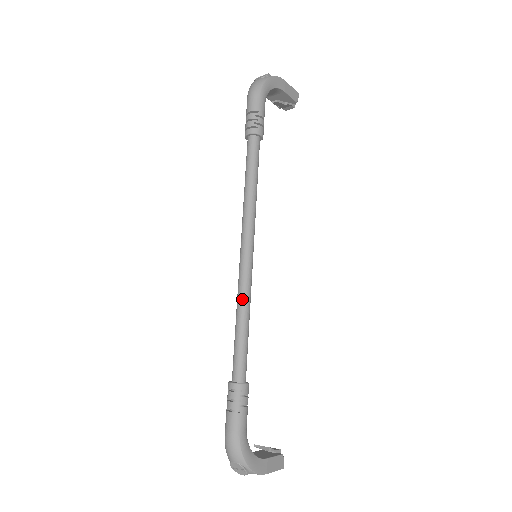
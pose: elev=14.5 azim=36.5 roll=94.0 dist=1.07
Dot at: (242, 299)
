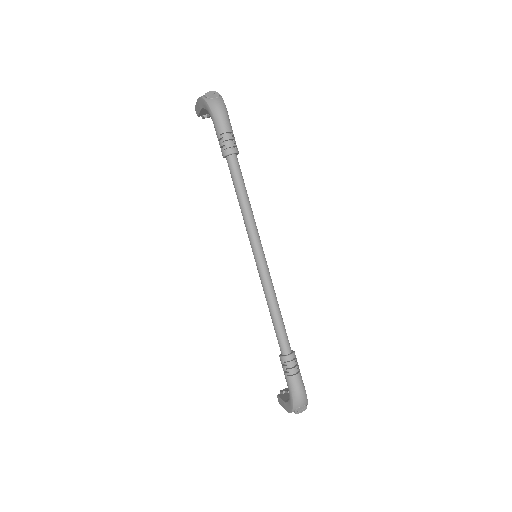
Dot at: (273, 293)
